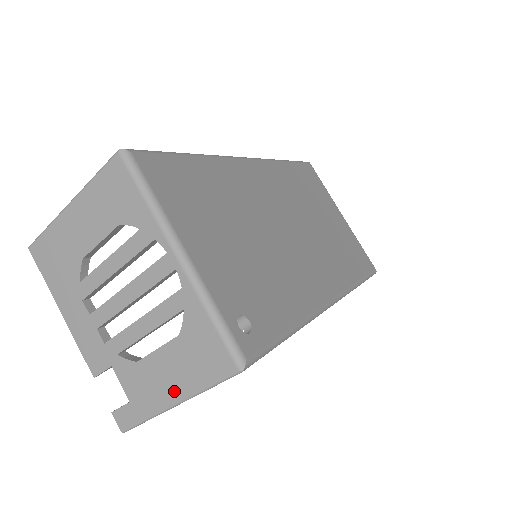
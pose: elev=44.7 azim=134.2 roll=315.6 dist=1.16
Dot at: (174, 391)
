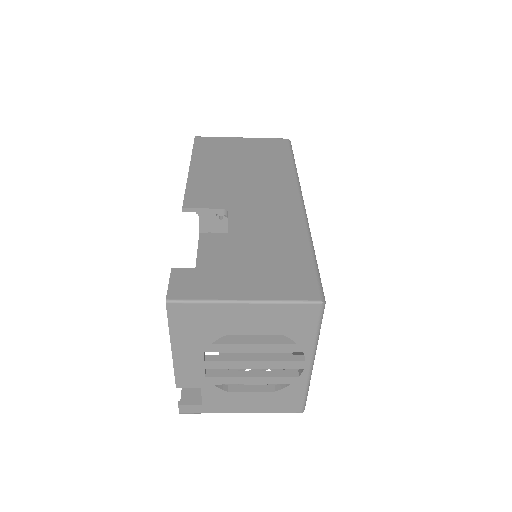
Dot at: (247, 409)
